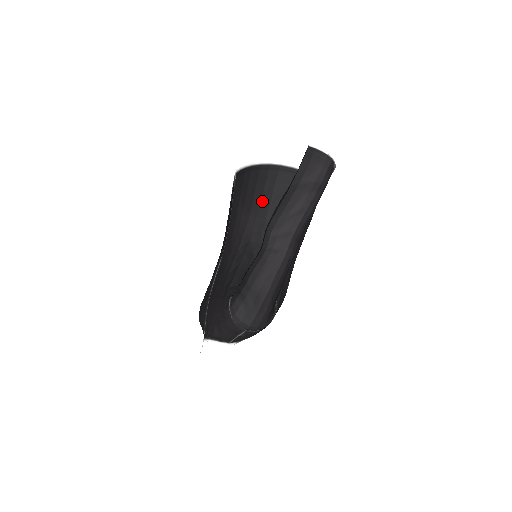
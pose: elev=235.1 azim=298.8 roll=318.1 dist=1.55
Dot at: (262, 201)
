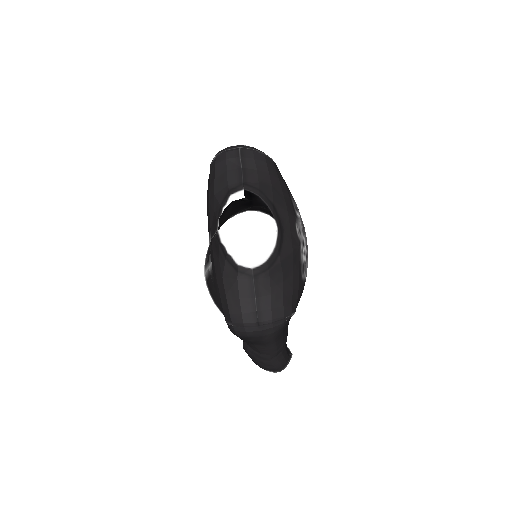
Dot at: occluded
